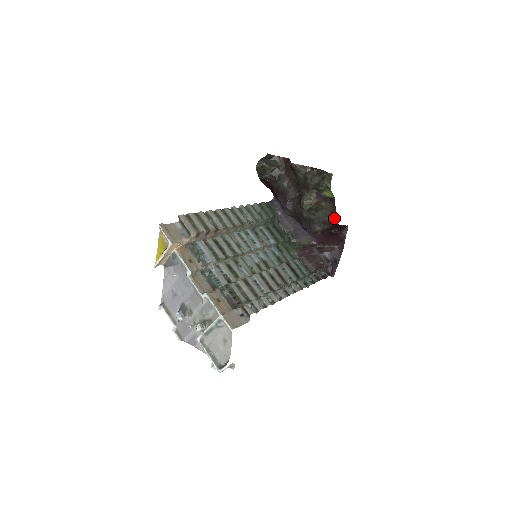
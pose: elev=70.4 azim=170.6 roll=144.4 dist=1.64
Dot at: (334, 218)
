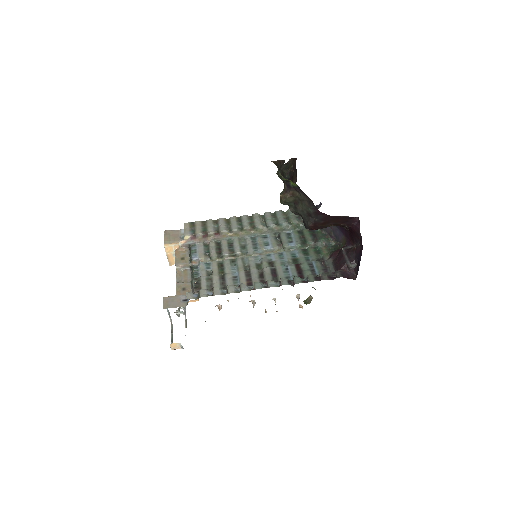
Dot at: (315, 208)
